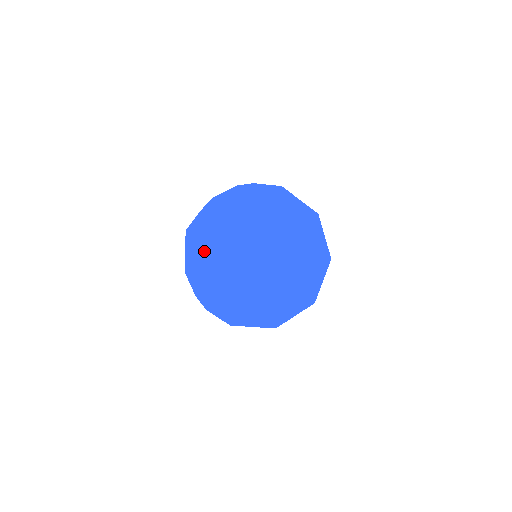
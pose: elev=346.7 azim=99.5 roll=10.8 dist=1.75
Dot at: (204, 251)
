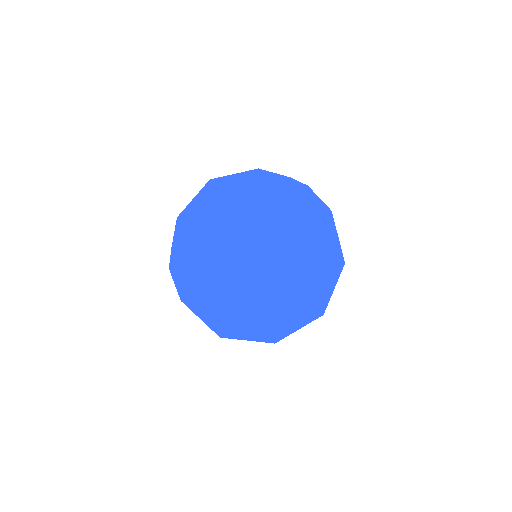
Dot at: (199, 316)
